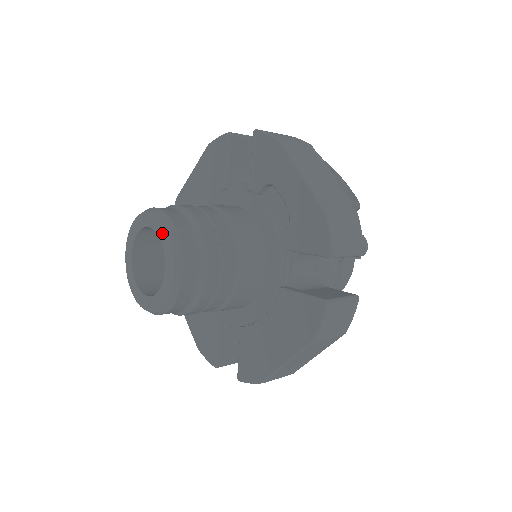
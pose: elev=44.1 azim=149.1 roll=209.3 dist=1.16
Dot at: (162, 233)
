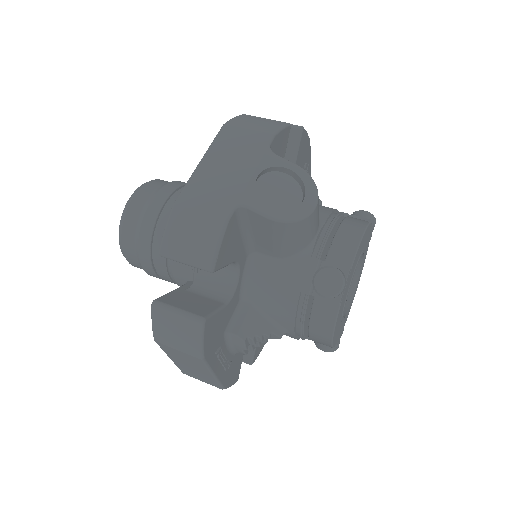
Dot at: occluded
